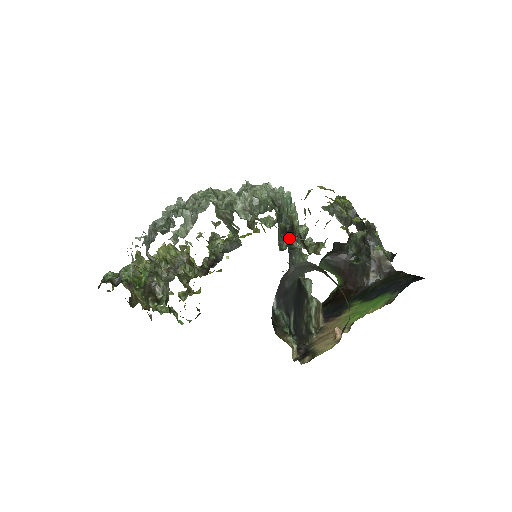
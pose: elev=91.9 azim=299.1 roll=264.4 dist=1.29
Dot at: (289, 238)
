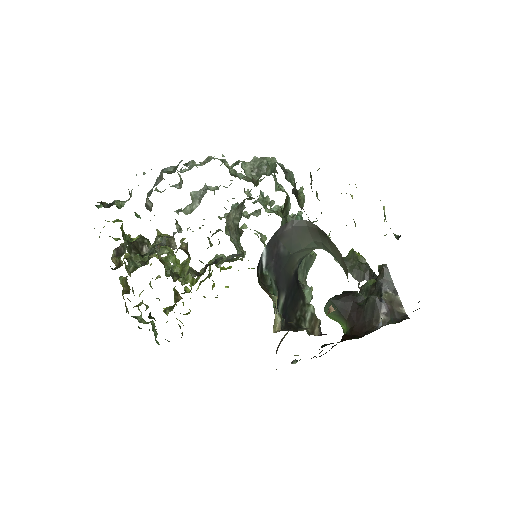
Dot at: occluded
